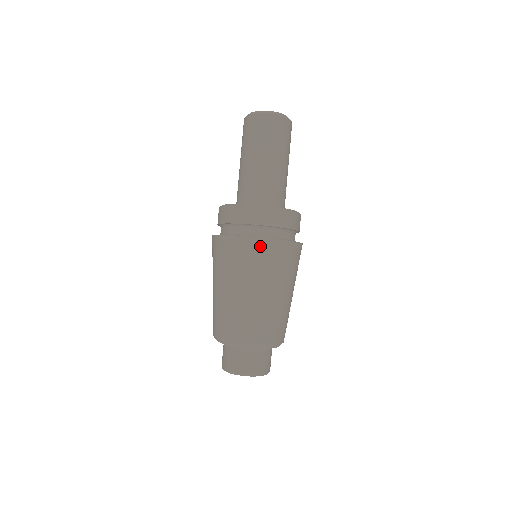
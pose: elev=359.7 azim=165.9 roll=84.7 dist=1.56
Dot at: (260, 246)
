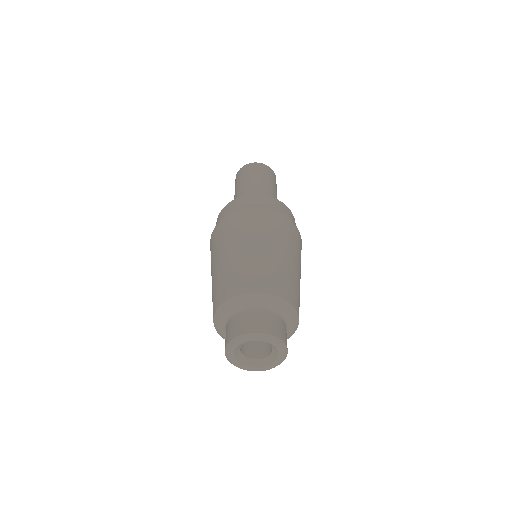
Dot at: (272, 215)
